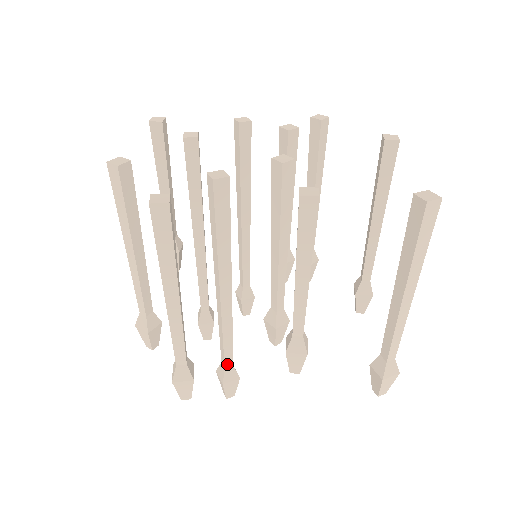
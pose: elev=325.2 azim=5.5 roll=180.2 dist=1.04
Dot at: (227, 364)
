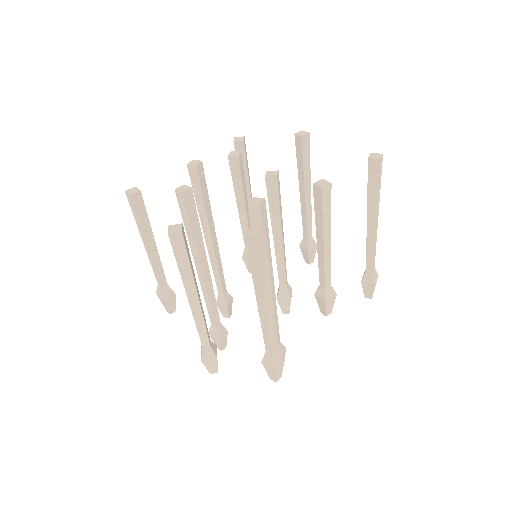
Dot at: (278, 343)
